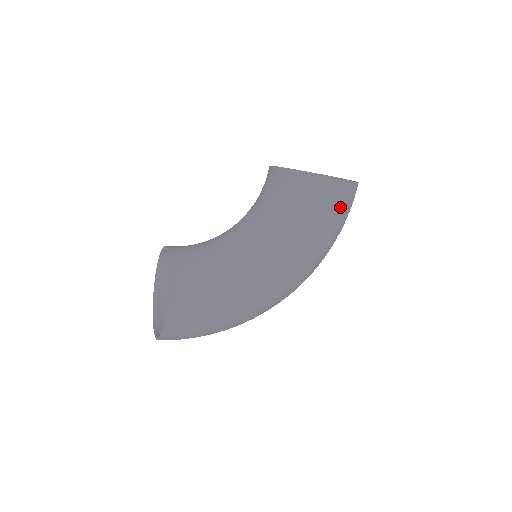
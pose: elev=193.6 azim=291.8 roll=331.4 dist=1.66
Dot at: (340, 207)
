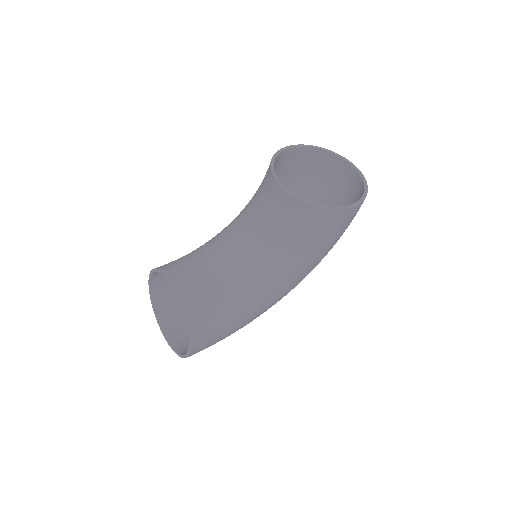
Dot at: occluded
